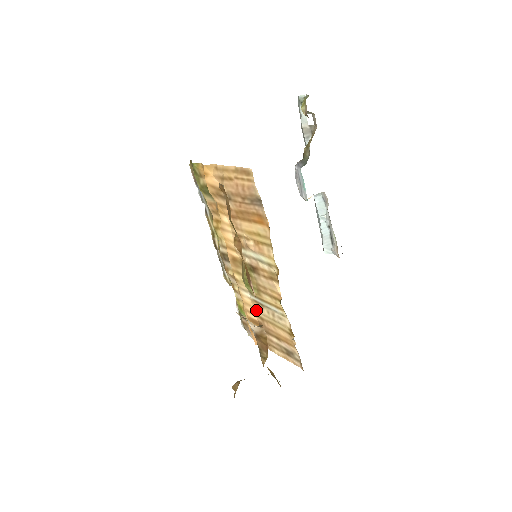
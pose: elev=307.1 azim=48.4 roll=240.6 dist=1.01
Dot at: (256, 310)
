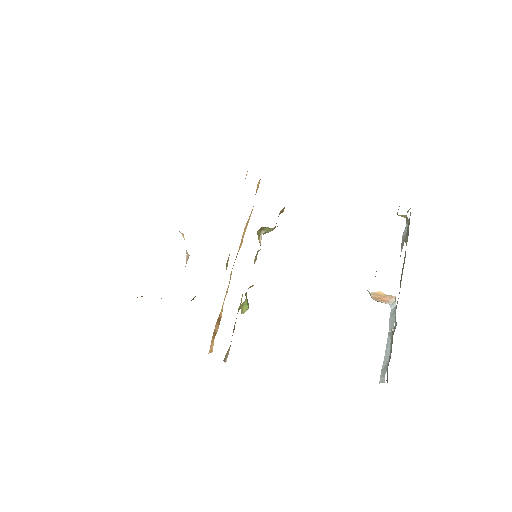
Dot at: occluded
